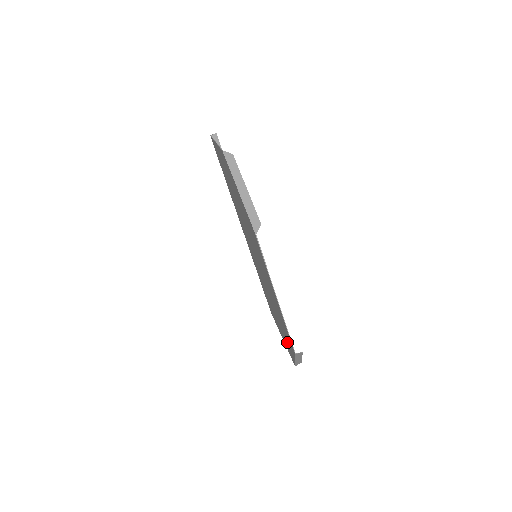
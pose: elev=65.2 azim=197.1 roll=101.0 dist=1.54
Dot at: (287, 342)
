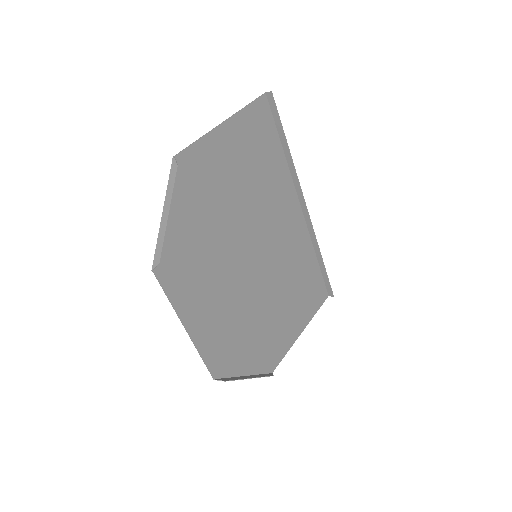
Dot at: (255, 353)
